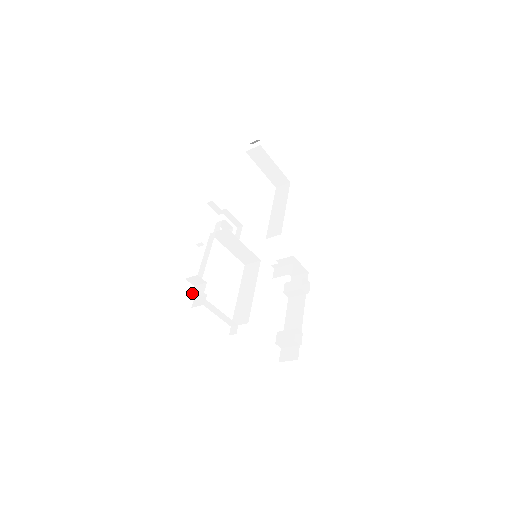
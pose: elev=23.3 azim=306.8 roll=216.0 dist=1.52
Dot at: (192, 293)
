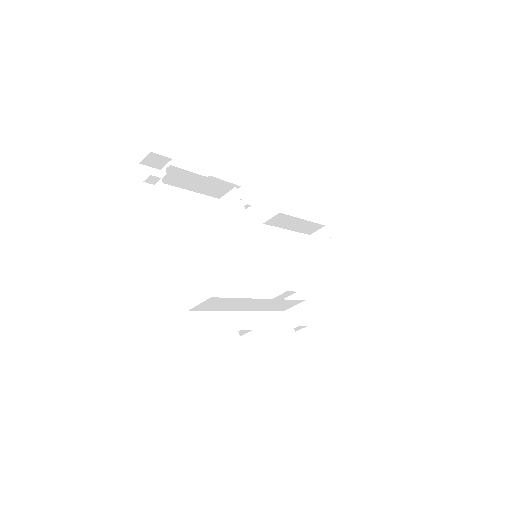
Dot at: occluded
